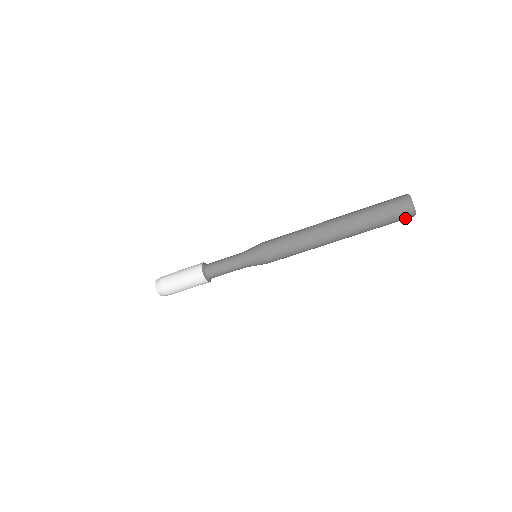
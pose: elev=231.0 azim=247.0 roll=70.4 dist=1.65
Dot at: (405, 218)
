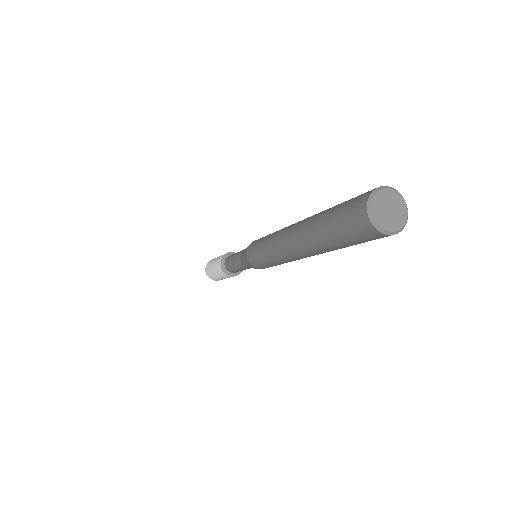
Dot at: occluded
